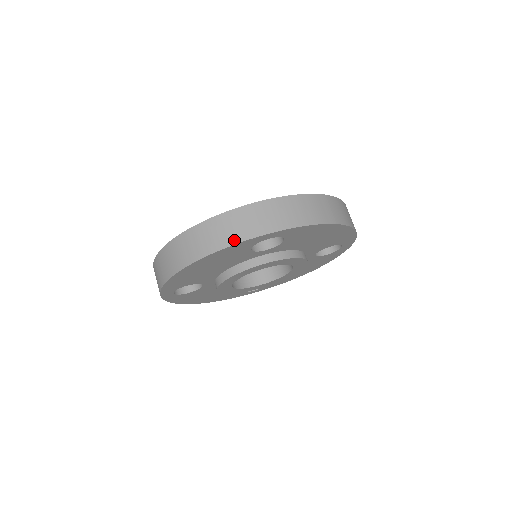
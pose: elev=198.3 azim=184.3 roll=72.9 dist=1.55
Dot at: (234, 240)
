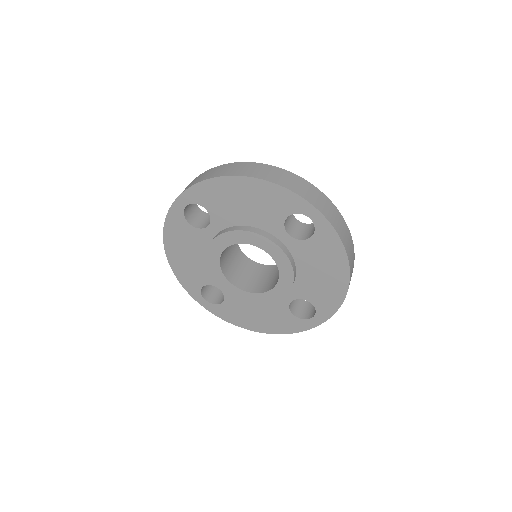
Dot at: (294, 190)
